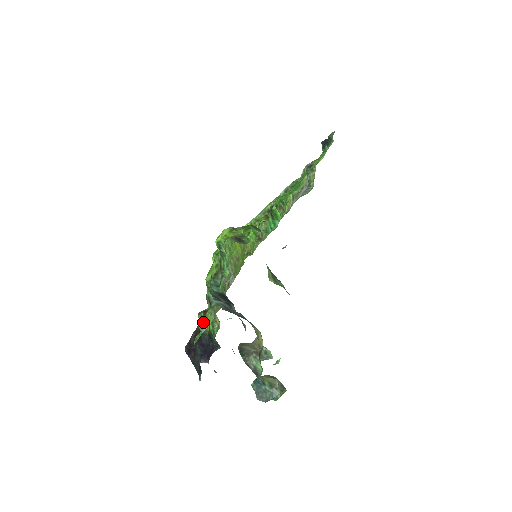
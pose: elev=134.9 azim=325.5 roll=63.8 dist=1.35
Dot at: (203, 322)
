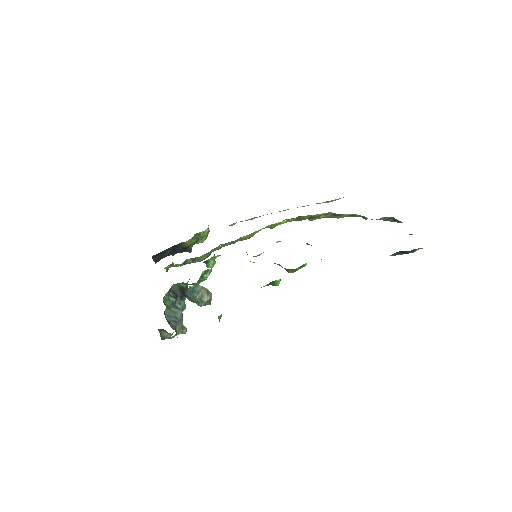
Dot at: (170, 267)
